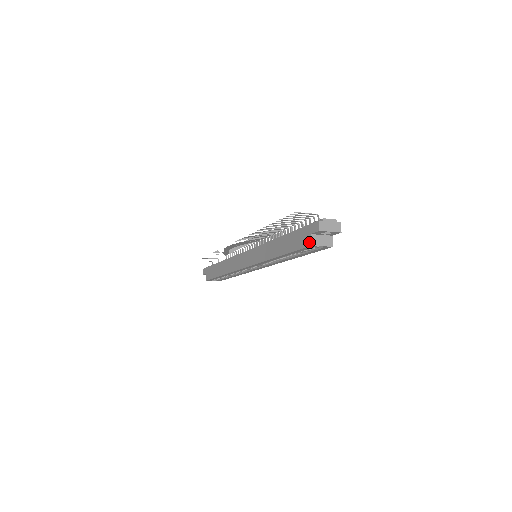
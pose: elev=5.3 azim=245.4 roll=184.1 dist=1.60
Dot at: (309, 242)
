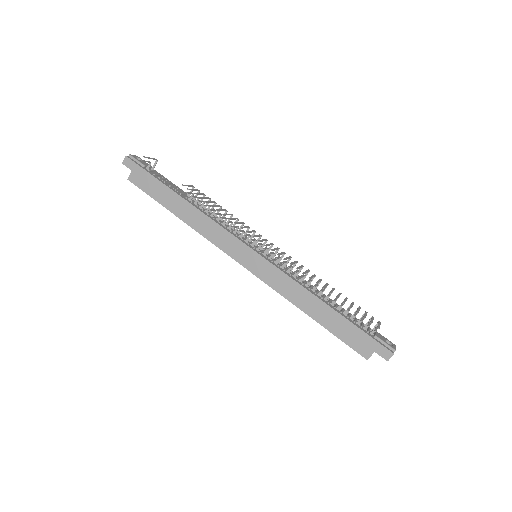
Dot at: (367, 355)
